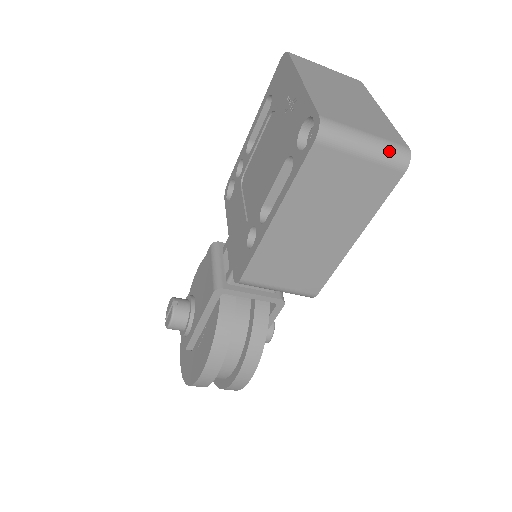
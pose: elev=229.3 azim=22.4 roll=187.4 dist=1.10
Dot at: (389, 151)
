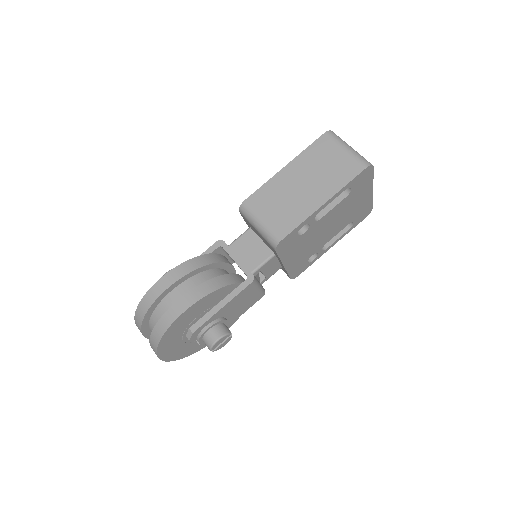
Dot at: (361, 156)
